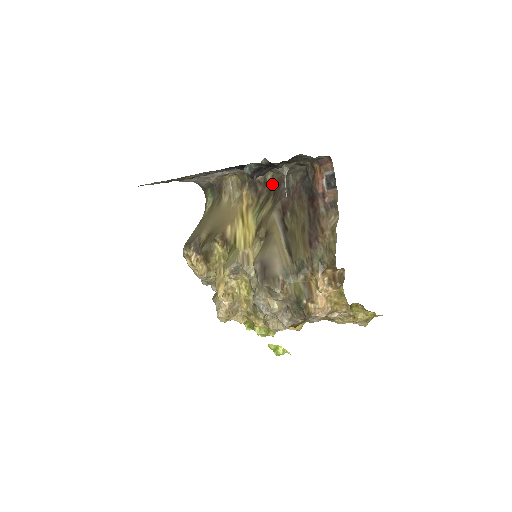
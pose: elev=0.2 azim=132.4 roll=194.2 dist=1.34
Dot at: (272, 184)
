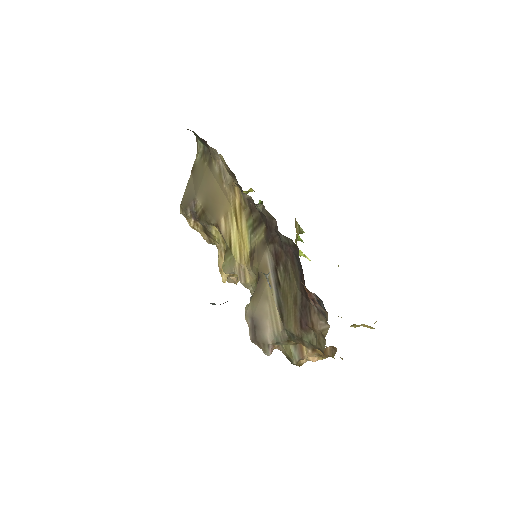
Dot at: (263, 214)
